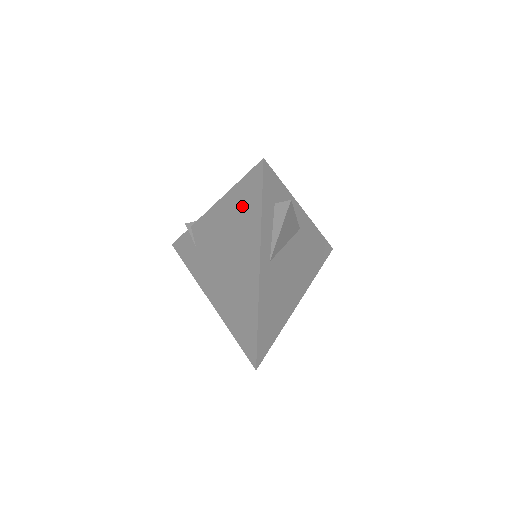
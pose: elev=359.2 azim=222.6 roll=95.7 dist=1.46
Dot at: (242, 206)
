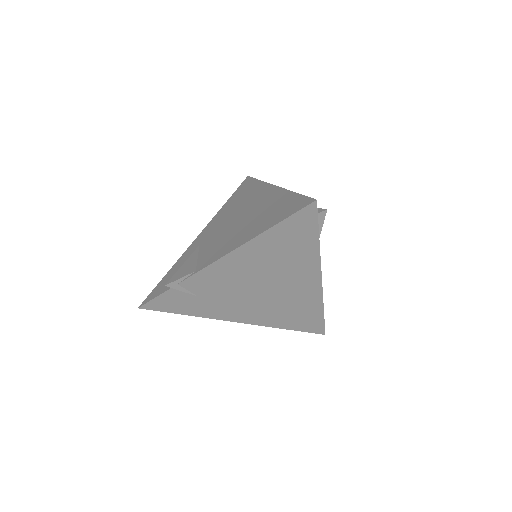
Dot at: (283, 246)
